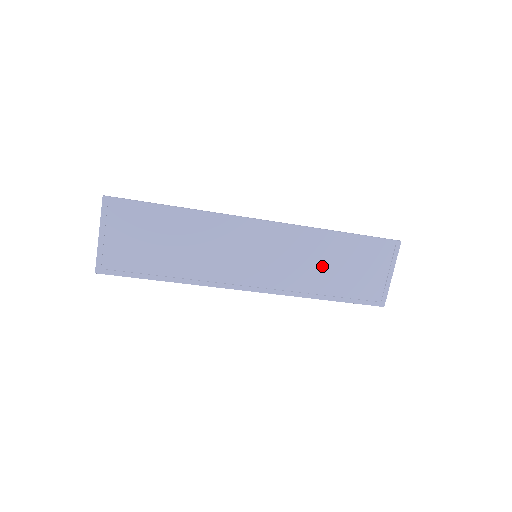
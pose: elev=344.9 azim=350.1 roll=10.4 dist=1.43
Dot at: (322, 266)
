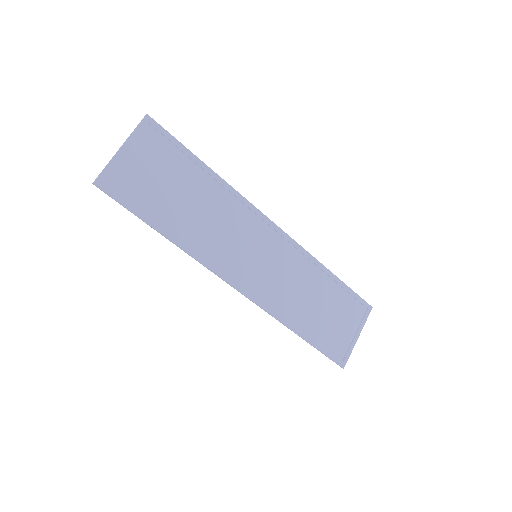
Dot at: (307, 298)
